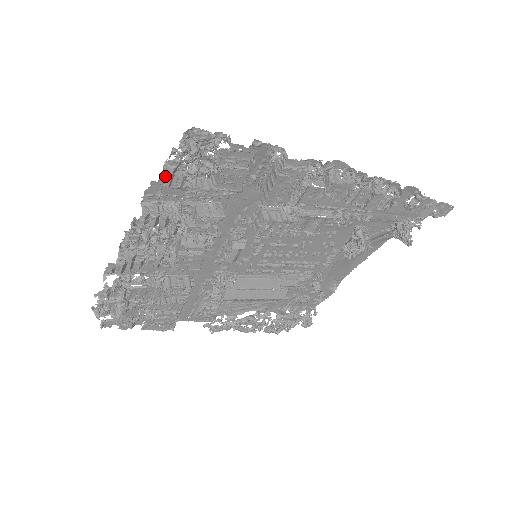
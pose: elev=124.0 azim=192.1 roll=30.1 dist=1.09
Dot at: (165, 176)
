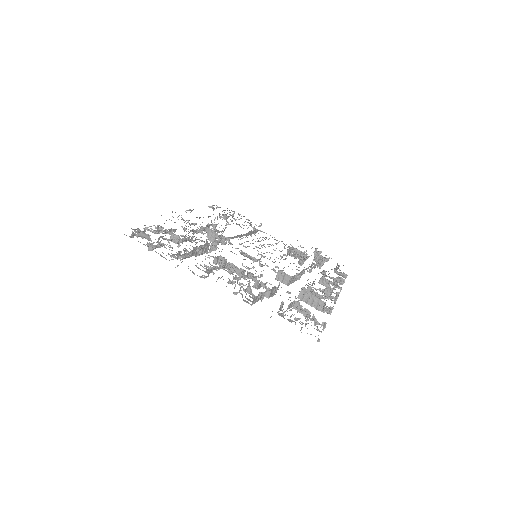
Dot at: occluded
